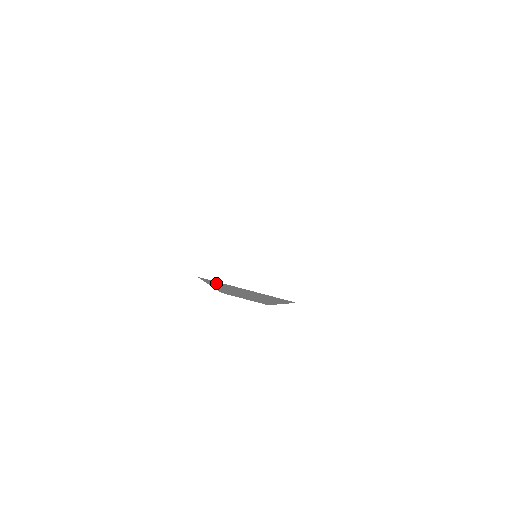
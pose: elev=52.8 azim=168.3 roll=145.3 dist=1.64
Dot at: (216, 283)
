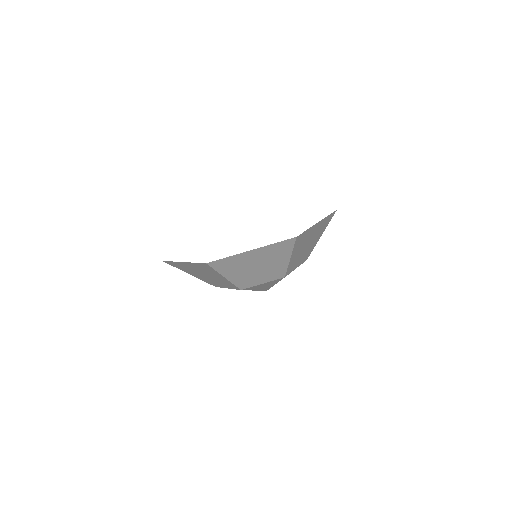
Dot at: (225, 264)
